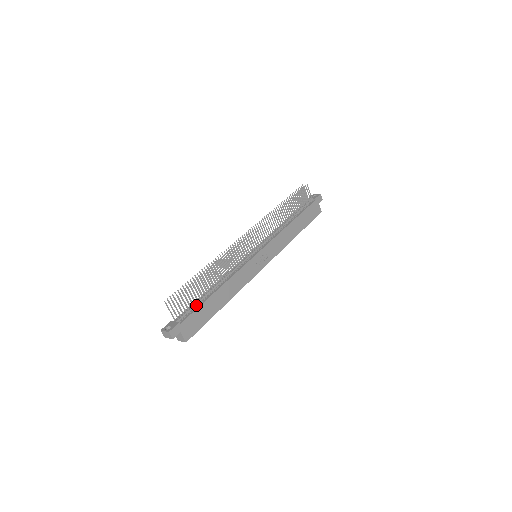
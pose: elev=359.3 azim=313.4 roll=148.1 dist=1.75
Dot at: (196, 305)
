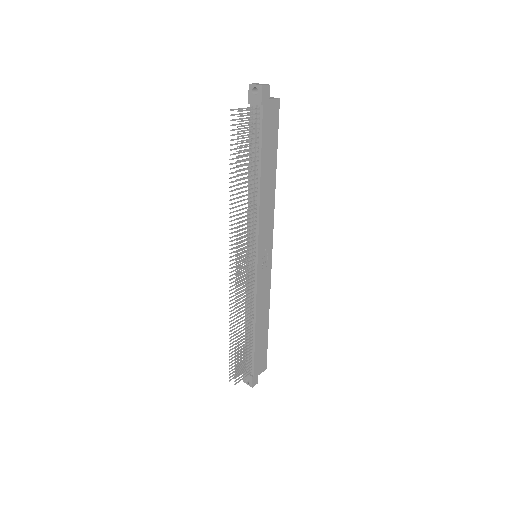
Dot at: (250, 351)
